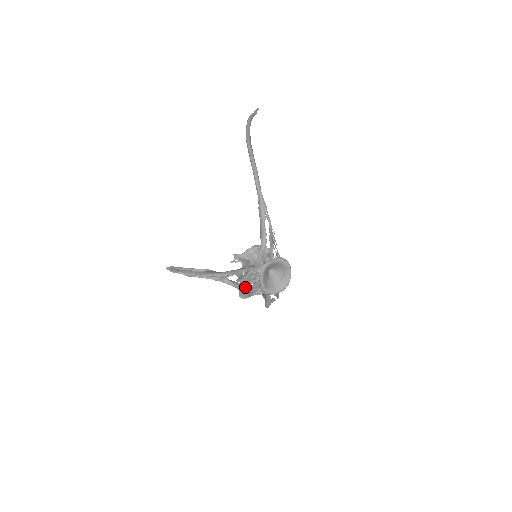
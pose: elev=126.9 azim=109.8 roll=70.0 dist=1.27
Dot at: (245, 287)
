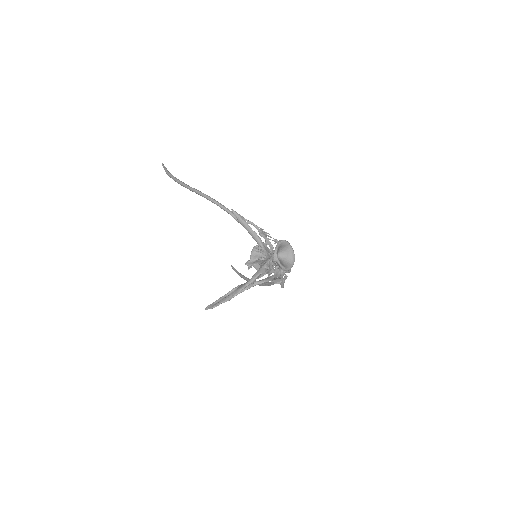
Dot at: (271, 277)
